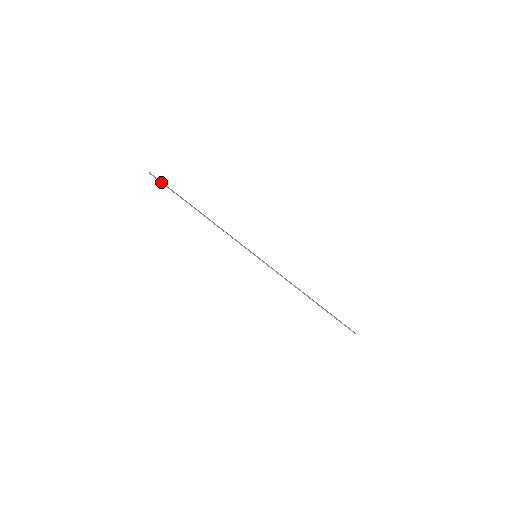
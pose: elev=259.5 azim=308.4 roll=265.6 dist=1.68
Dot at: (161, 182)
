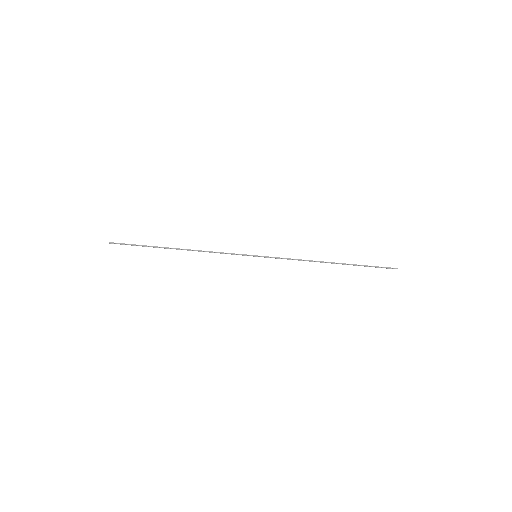
Dot at: (125, 244)
